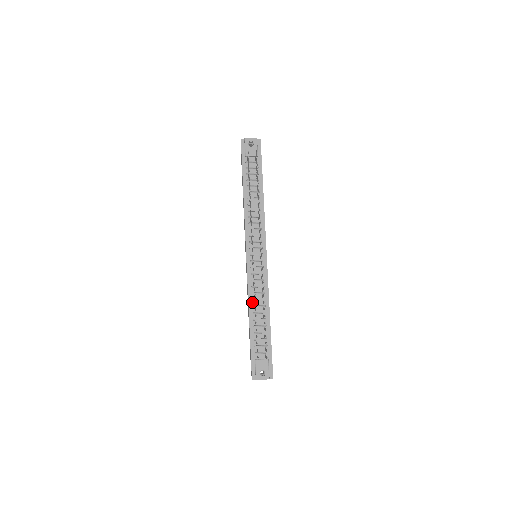
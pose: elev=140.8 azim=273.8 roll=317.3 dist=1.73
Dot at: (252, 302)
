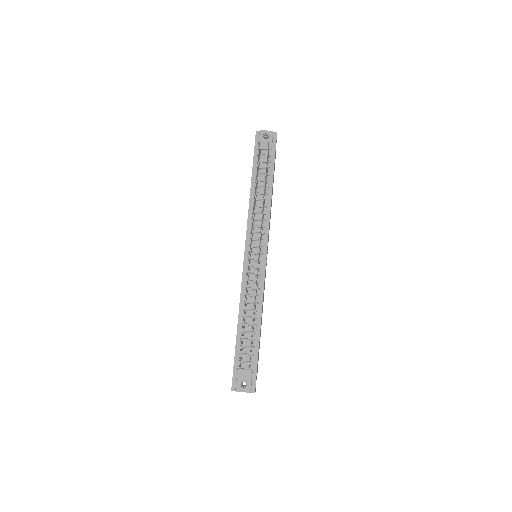
Dot at: (243, 304)
